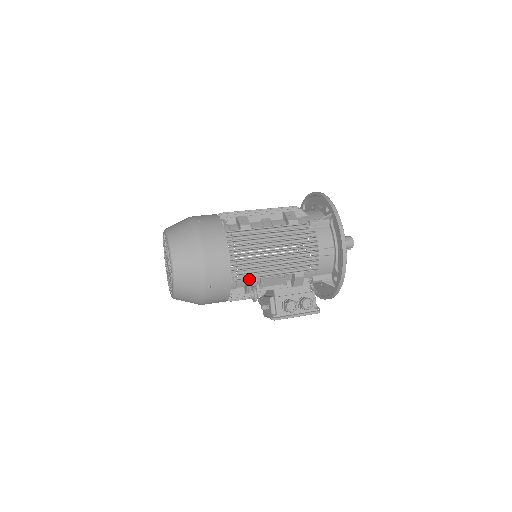
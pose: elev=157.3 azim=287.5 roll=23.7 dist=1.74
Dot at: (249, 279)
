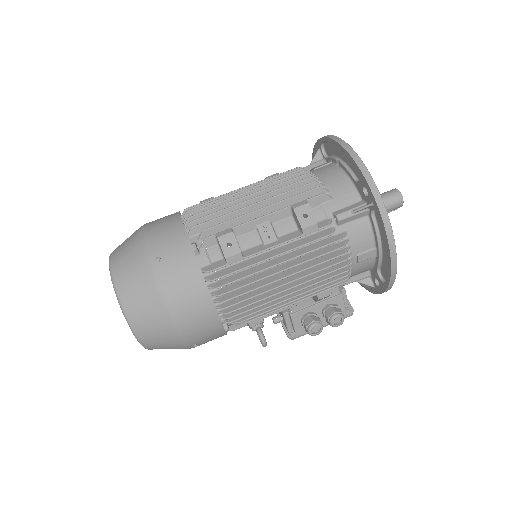
Dot at: (251, 321)
